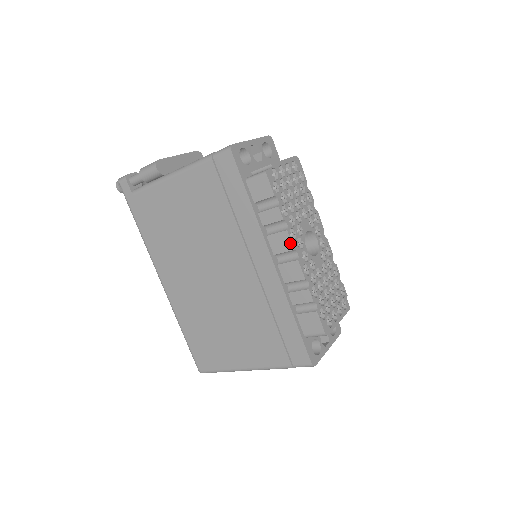
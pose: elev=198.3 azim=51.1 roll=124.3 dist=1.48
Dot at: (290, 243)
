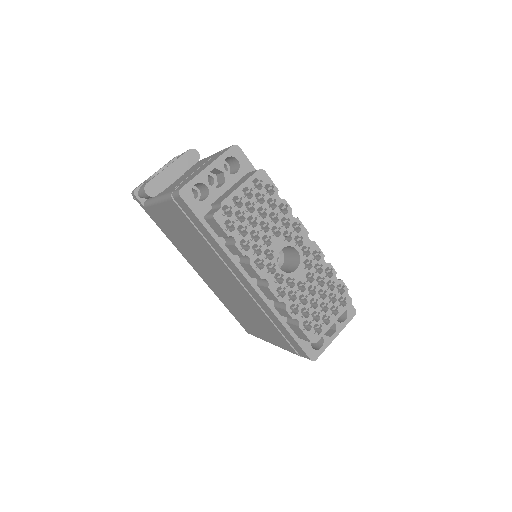
Dot at: (256, 274)
